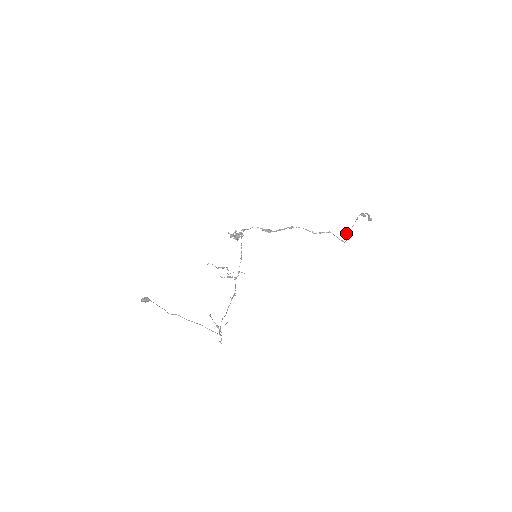
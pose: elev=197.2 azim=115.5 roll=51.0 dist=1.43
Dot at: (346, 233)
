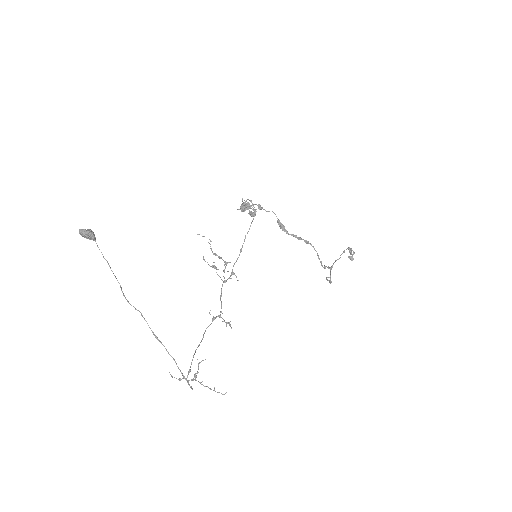
Dot at: (332, 267)
